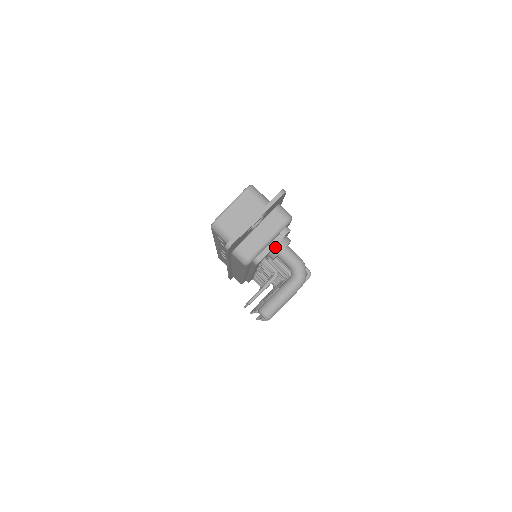
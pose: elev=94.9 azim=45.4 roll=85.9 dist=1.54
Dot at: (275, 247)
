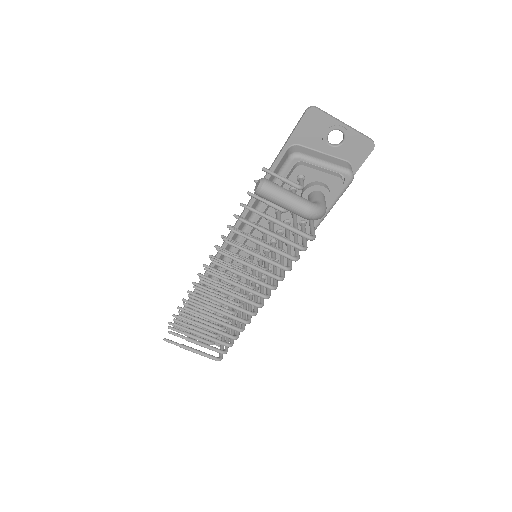
Dot at: (319, 182)
